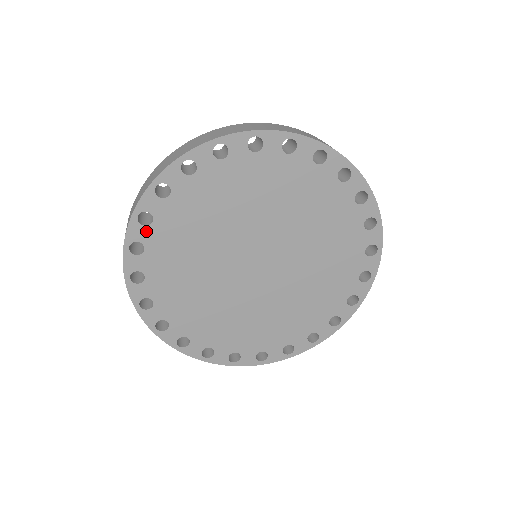
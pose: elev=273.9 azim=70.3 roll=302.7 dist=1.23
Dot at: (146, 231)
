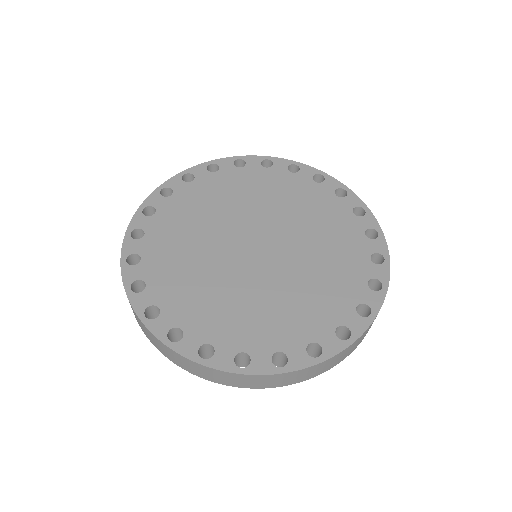
Dot at: (140, 243)
